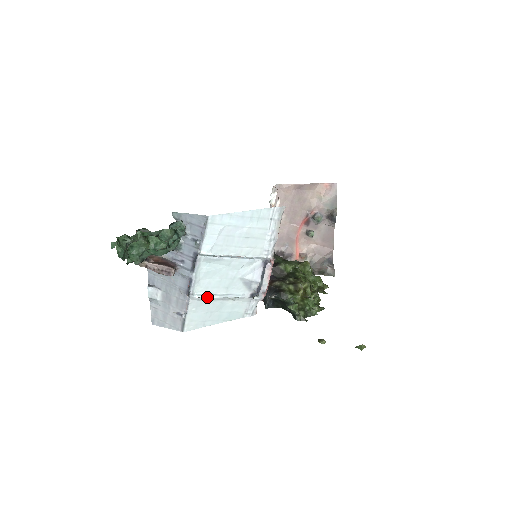
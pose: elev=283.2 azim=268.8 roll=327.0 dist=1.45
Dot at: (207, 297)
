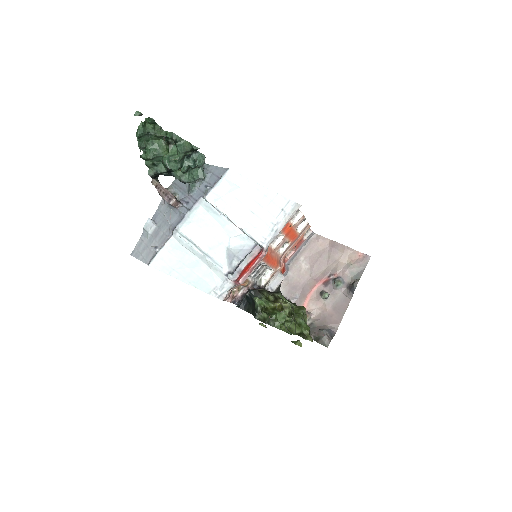
Dot at: (188, 243)
